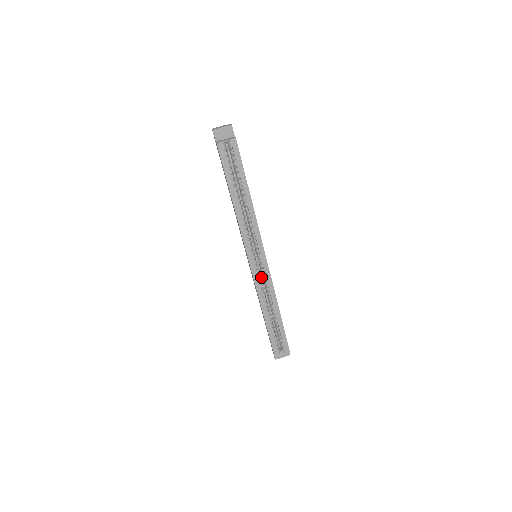
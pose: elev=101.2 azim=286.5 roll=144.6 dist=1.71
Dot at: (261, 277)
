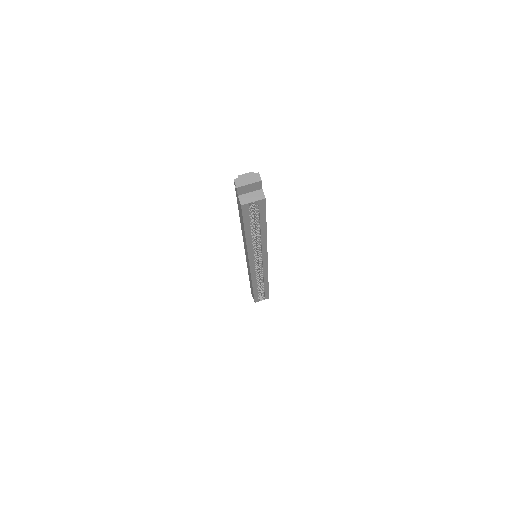
Dot at: occluded
